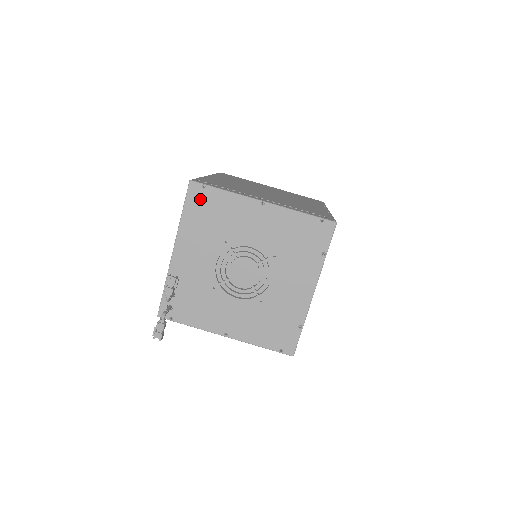
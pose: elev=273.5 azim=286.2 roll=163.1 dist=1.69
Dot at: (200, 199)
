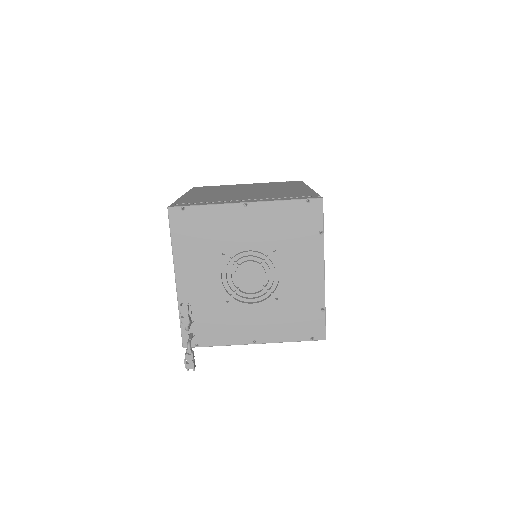
Dot at: (184, 222)
